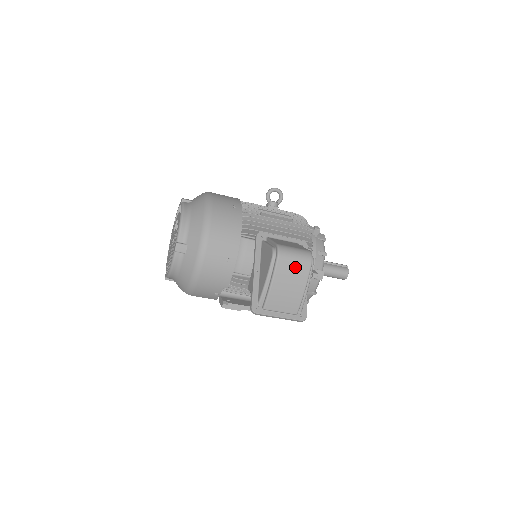
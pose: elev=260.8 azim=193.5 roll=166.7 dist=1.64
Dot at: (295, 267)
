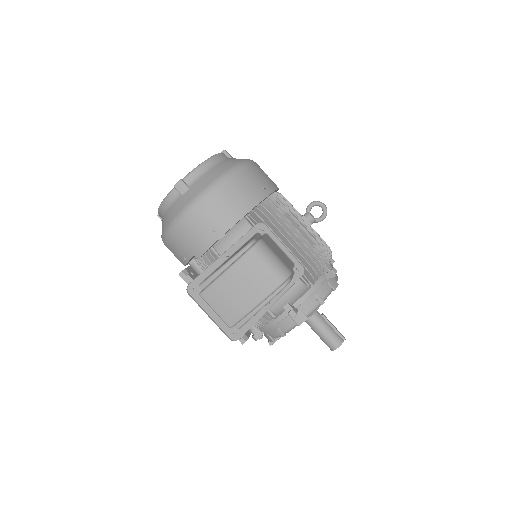
Dot at: (260, 274)
